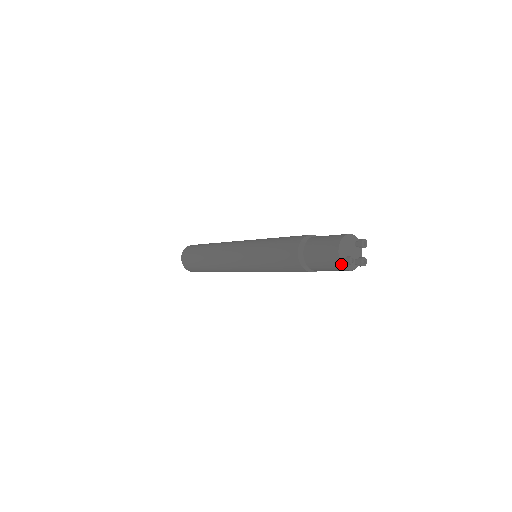
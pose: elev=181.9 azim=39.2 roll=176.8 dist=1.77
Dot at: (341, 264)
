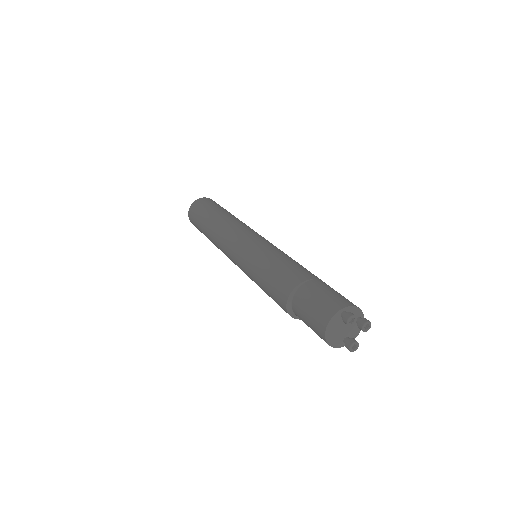
Dot at: occluded
